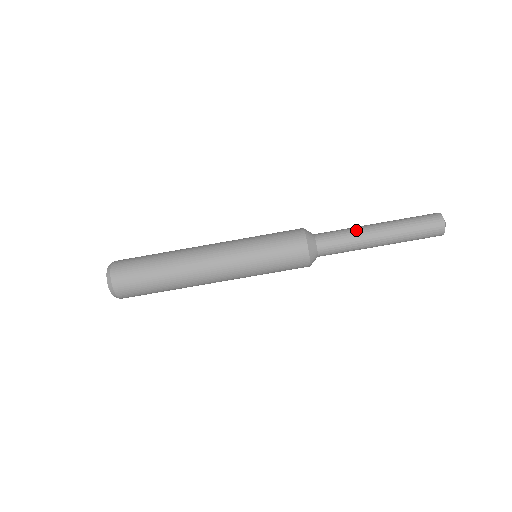
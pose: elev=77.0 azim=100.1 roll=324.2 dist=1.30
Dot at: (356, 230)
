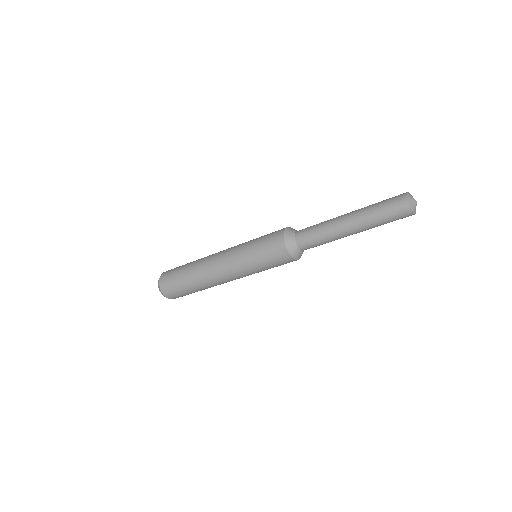
Dot at: (333, 238)
